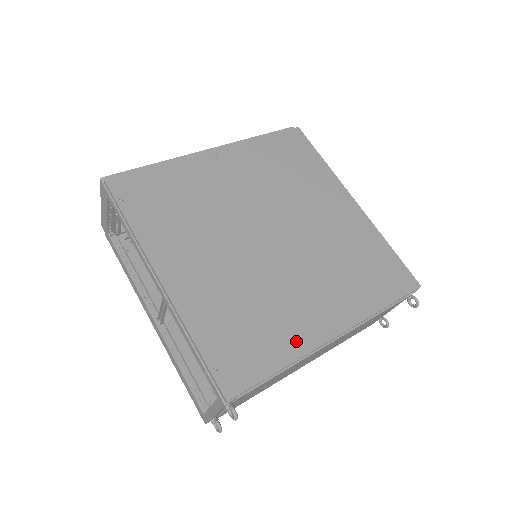
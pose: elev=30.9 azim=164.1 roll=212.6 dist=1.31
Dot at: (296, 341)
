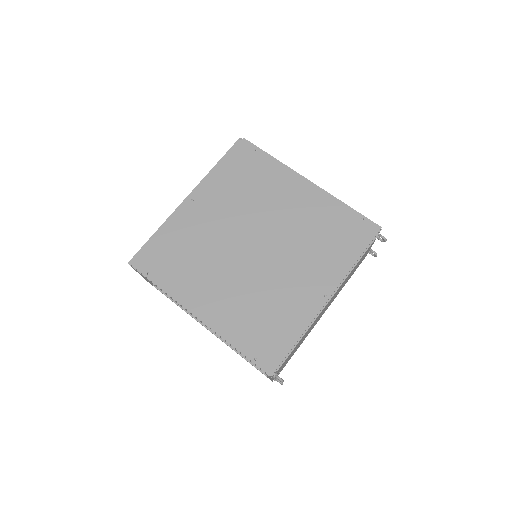
Dot at: (301, 316)
